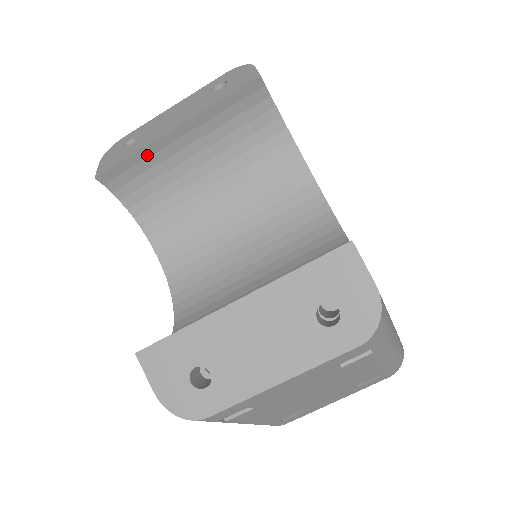
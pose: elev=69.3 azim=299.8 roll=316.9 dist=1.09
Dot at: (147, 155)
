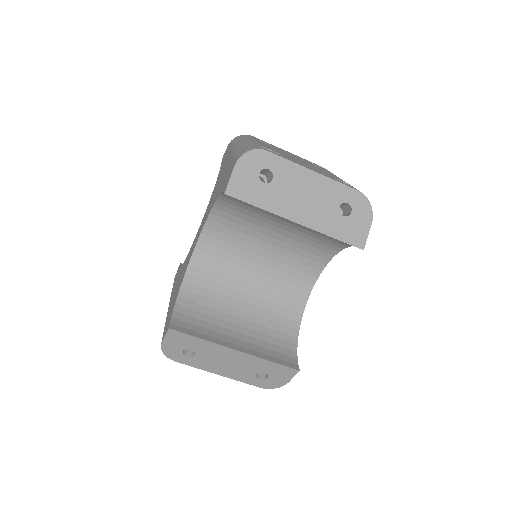
Dot at: occluded
